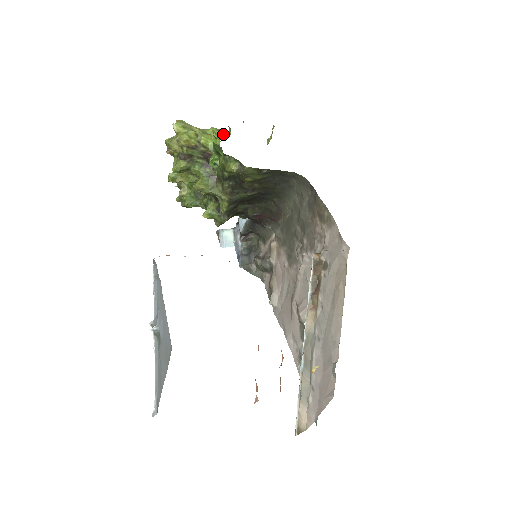
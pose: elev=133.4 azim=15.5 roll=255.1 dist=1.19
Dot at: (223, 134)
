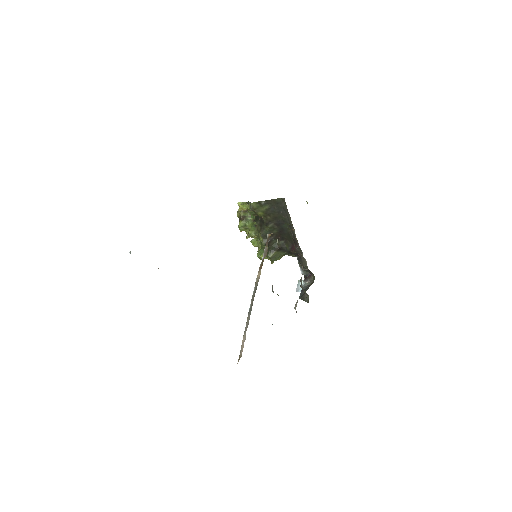
Dot at: occluded
